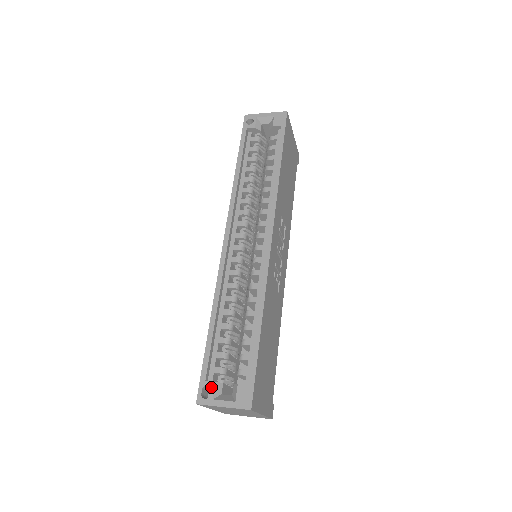
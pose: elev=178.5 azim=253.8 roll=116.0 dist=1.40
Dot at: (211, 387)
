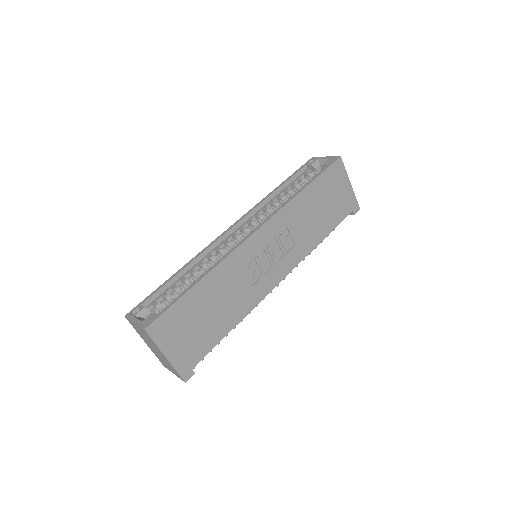
Dot at: (140, 309)
